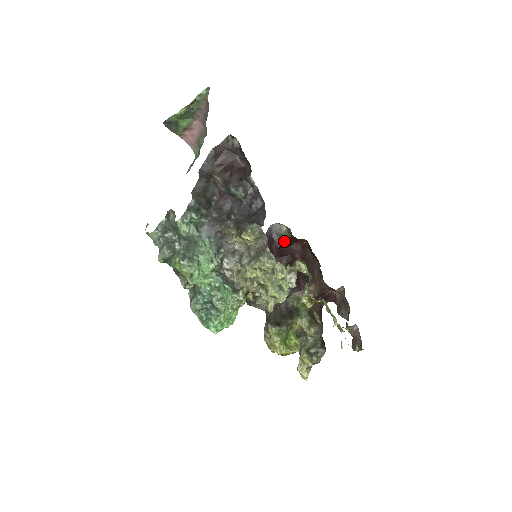
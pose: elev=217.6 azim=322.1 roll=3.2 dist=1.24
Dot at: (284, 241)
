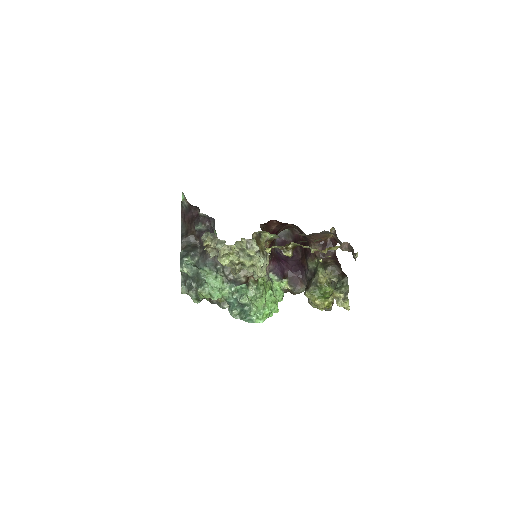
Dot at: occluded
